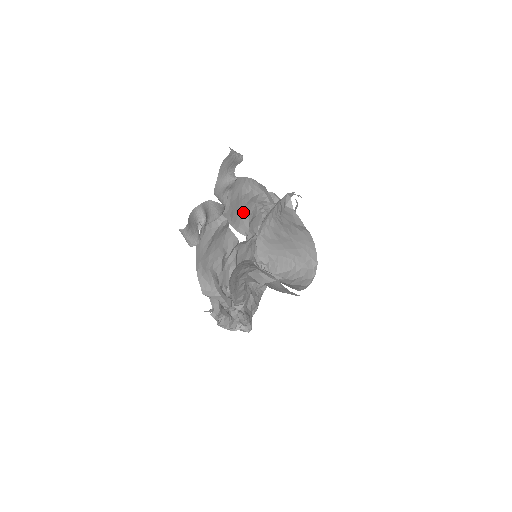
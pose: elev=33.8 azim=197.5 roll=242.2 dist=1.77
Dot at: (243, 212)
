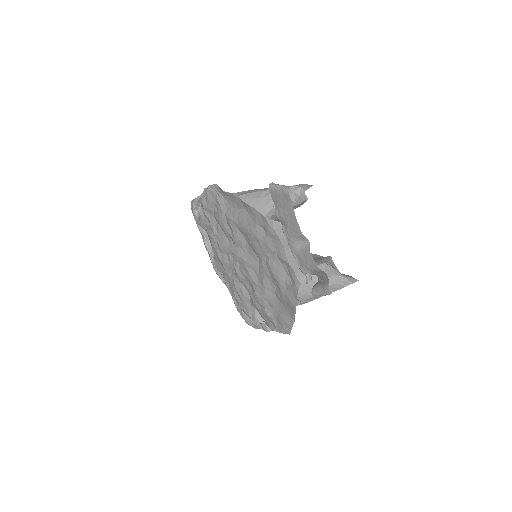
Dot at: occluded
